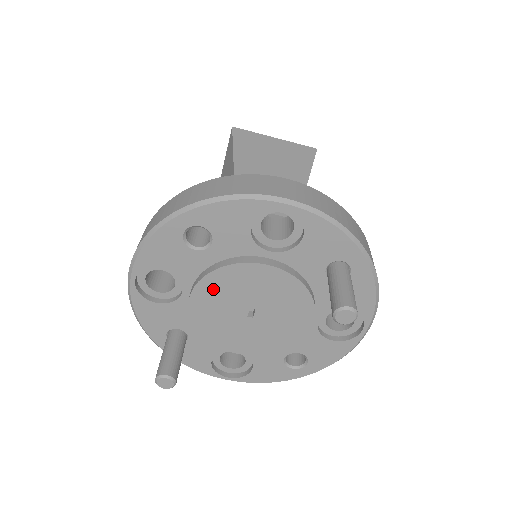
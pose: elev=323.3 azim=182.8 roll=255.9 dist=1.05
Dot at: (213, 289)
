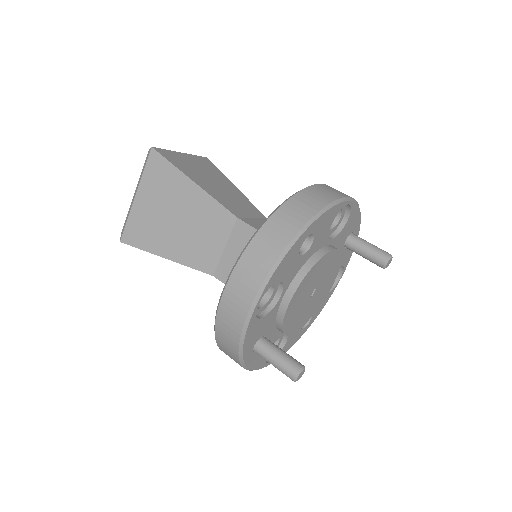
Dot at: (305, 283)
